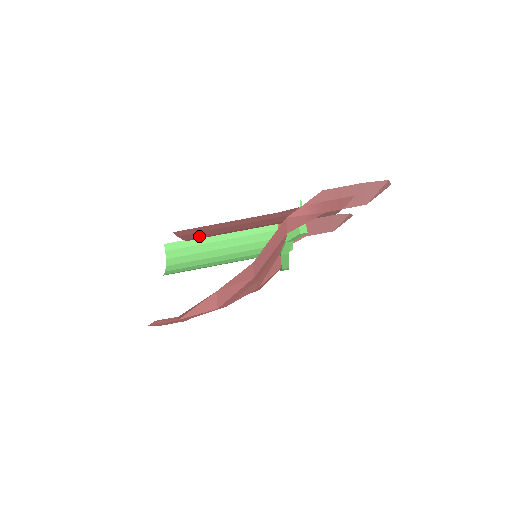
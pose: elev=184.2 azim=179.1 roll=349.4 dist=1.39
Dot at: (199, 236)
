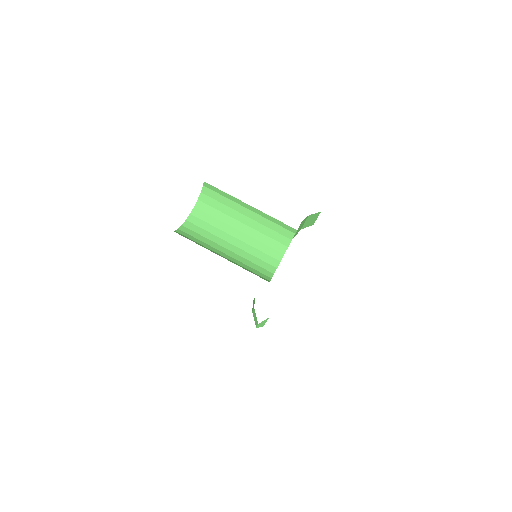
Dot at: occluded
